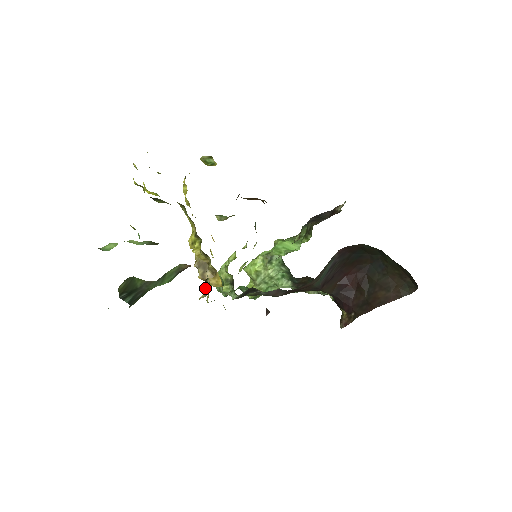
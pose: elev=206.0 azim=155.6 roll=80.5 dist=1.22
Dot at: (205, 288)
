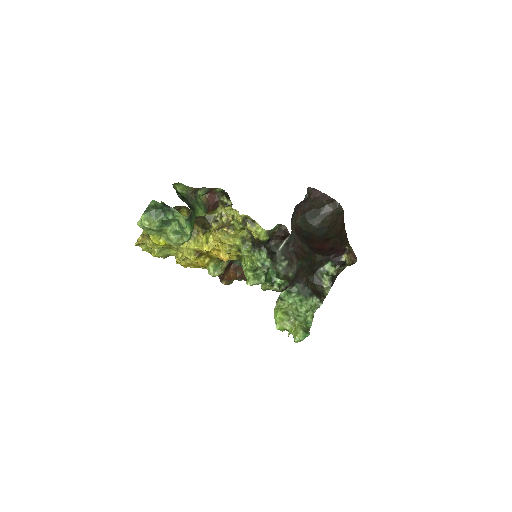
Dot at: (229, 209)
